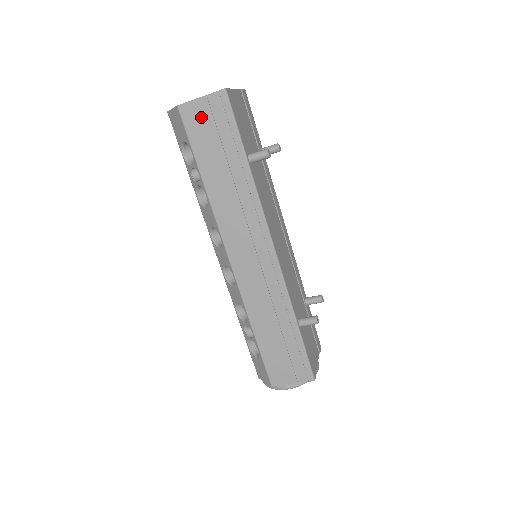
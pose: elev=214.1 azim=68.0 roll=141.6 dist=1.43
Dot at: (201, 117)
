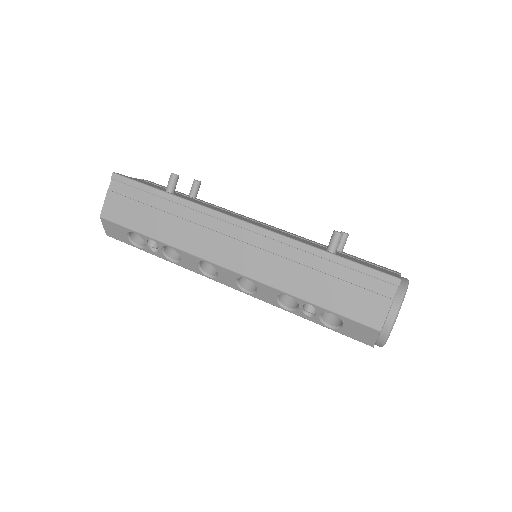
Dot at: (117, 205)
